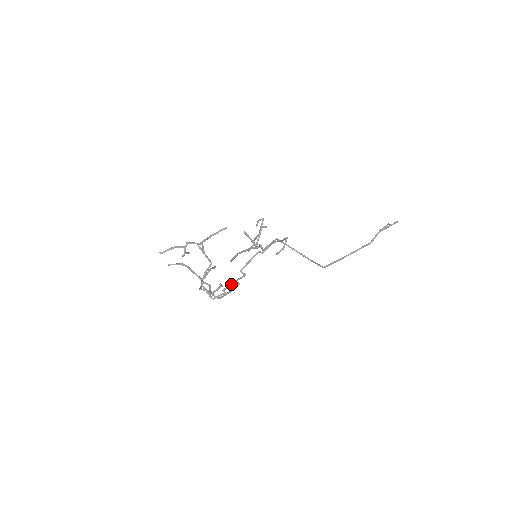
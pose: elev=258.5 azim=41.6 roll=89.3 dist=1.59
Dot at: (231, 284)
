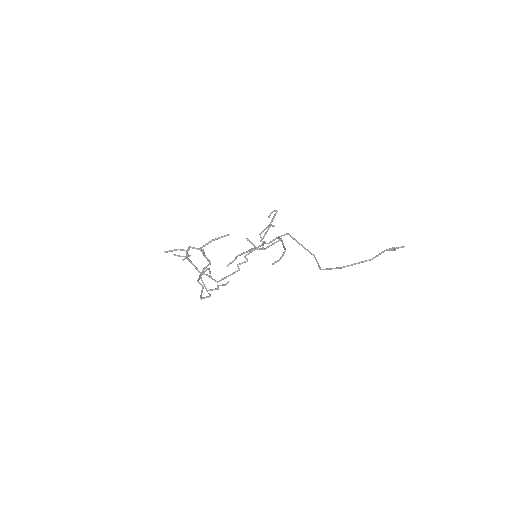
Dot at: (224, 285)
